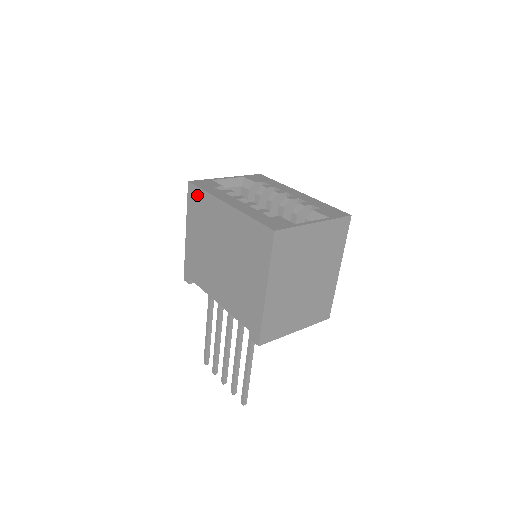
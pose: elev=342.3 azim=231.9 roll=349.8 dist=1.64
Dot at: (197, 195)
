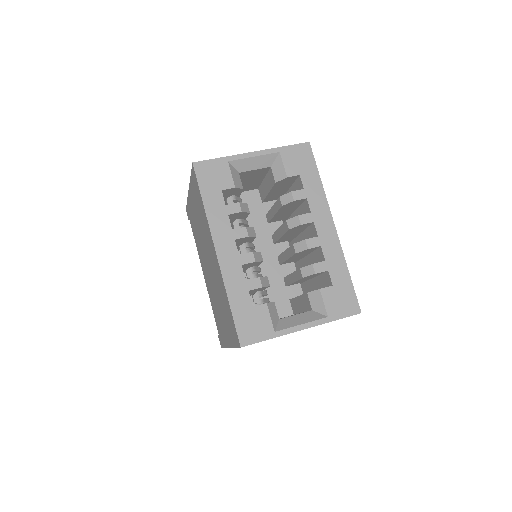
Dot at: (197, 191)
